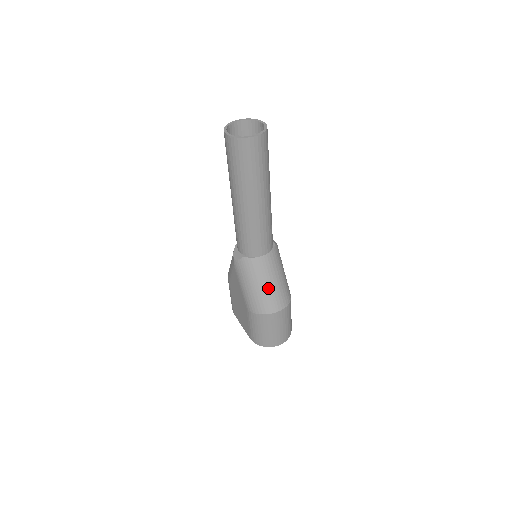
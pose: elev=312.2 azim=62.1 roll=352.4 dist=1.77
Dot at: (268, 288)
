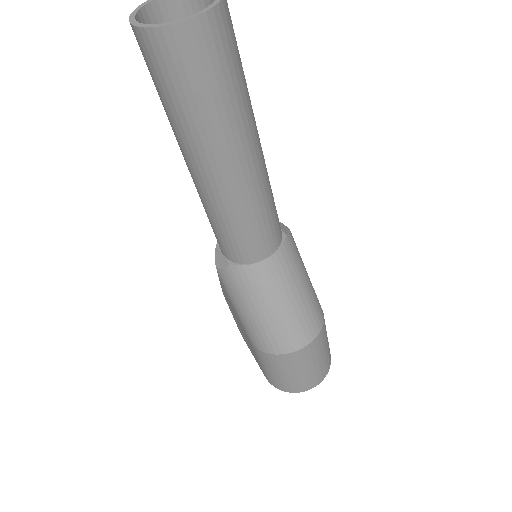
Dot at: (280, 313)
